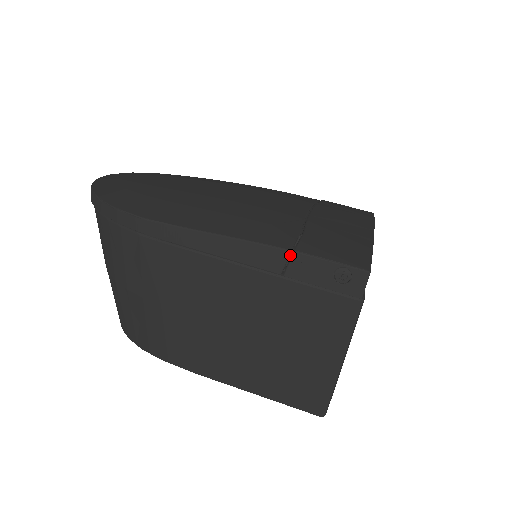
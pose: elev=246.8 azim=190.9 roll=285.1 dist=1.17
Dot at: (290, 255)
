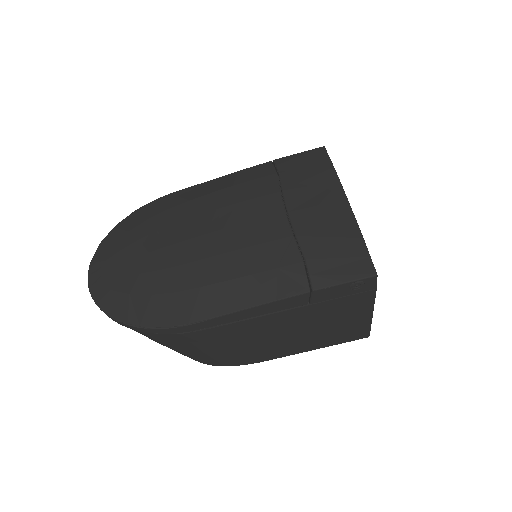
Dot at: occluded
